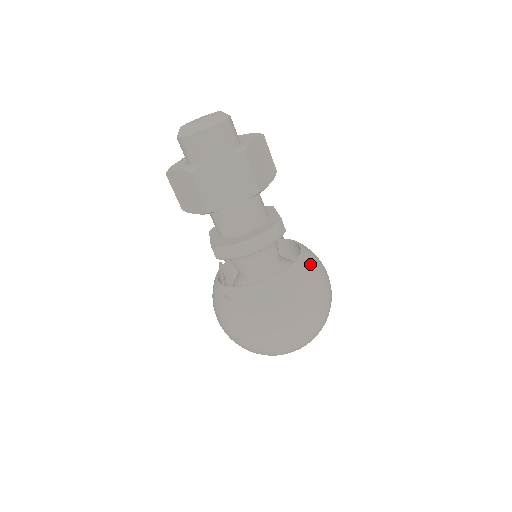
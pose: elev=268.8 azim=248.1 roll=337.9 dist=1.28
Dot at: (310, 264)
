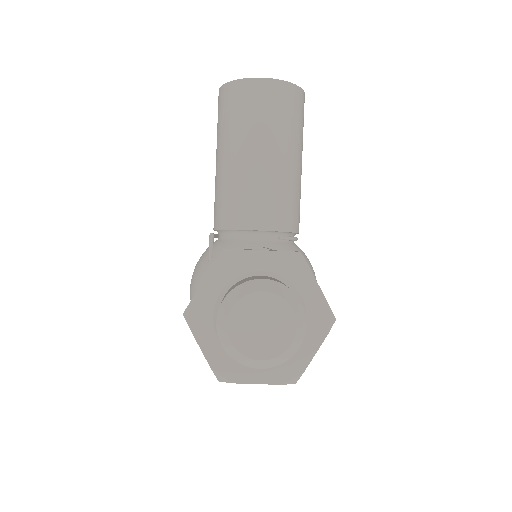
Dot at: occluded
